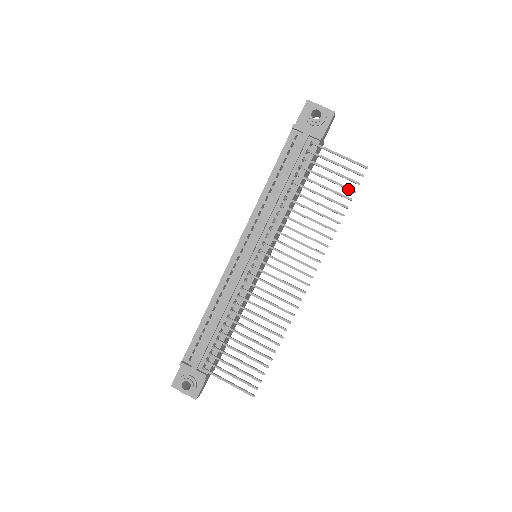
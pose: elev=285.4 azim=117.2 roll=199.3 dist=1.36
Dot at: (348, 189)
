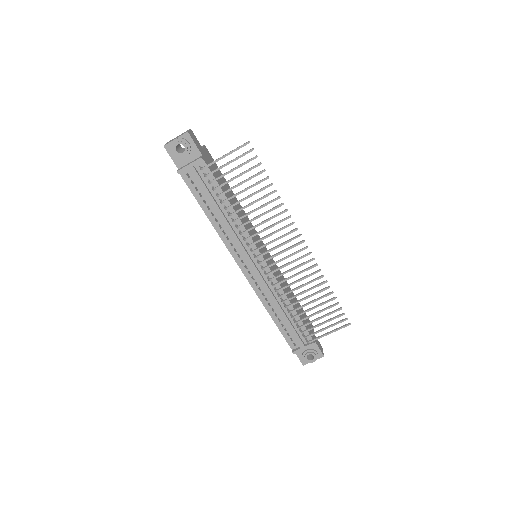
Dot at: occluded
